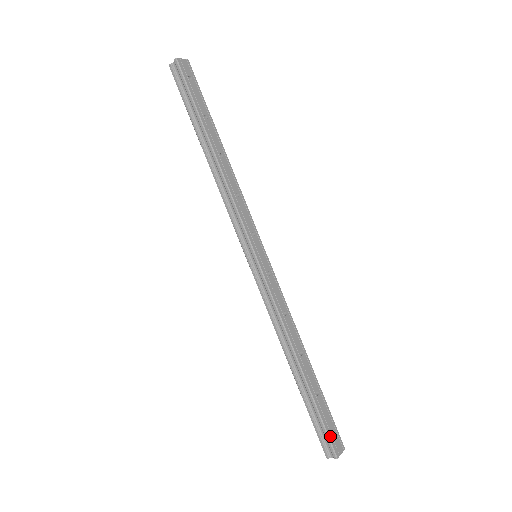
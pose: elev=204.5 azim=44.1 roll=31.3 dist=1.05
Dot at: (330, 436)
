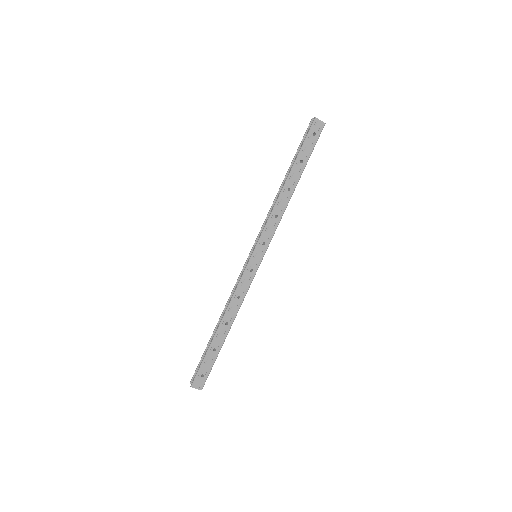
Dot at: (199, 374)
